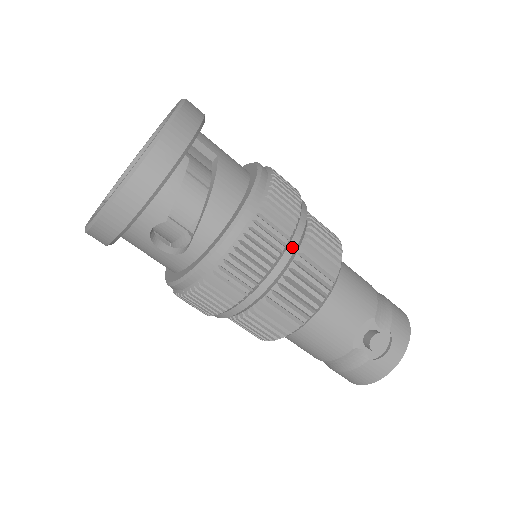
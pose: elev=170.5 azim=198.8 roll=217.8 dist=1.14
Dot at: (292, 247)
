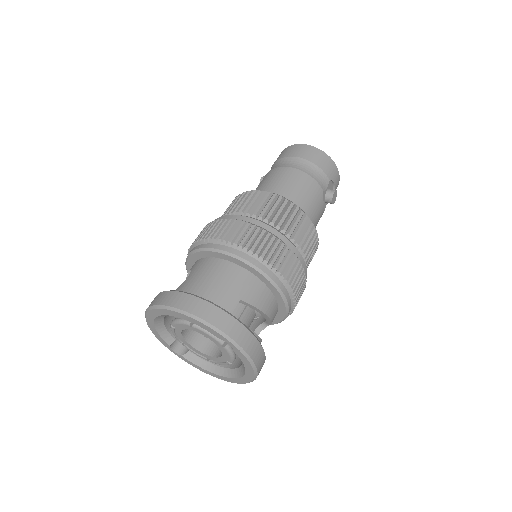
Dot at: (302, 261)
